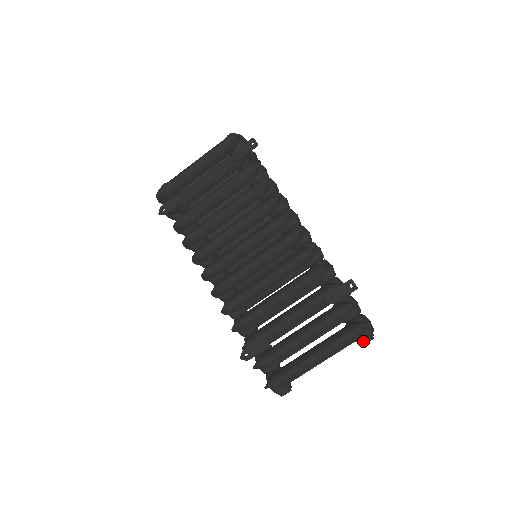
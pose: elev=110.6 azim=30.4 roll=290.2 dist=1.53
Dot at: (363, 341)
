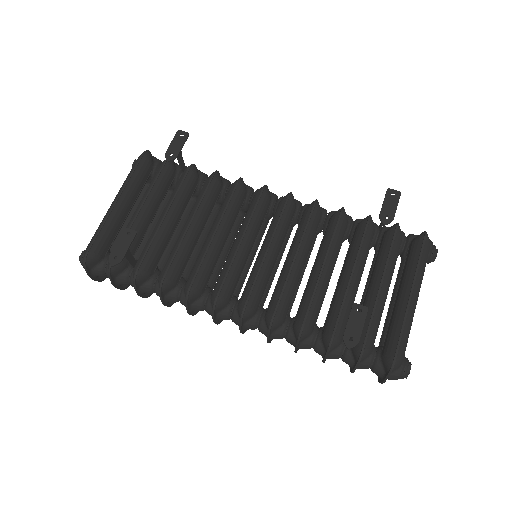
Dot at: (433, 255)
